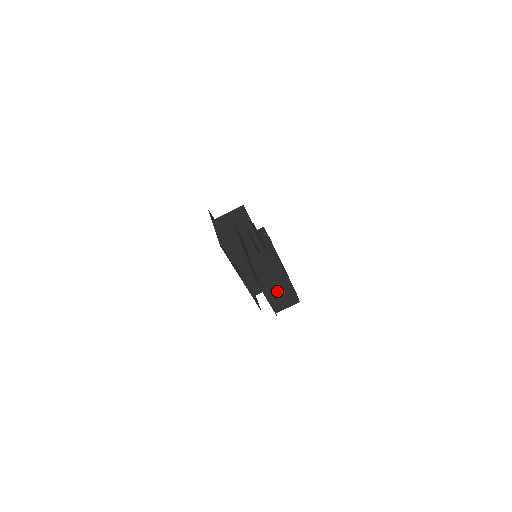
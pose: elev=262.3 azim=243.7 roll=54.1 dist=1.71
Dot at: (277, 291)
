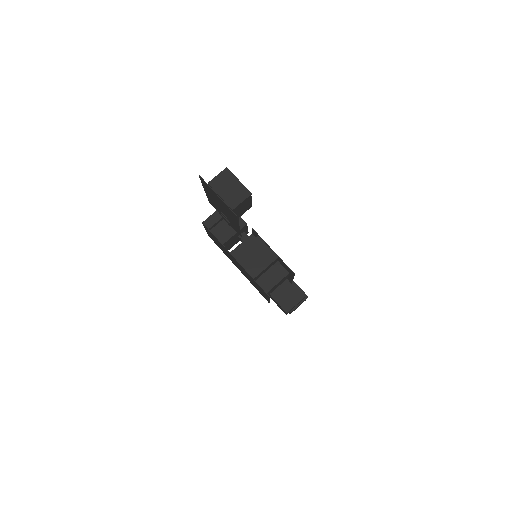
Dot at: (223, 183)
